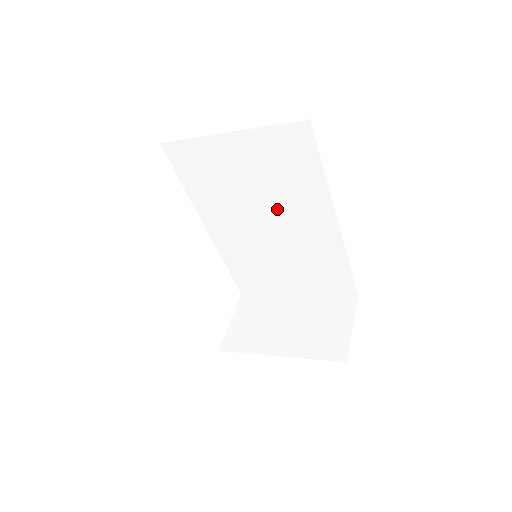
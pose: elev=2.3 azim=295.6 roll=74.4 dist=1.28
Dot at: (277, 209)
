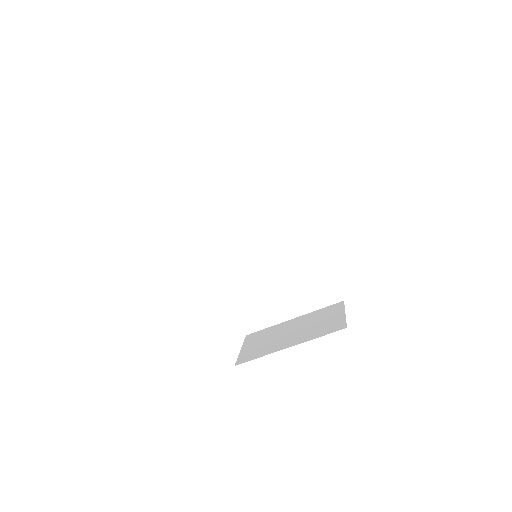
Dot at: (266, 227)
